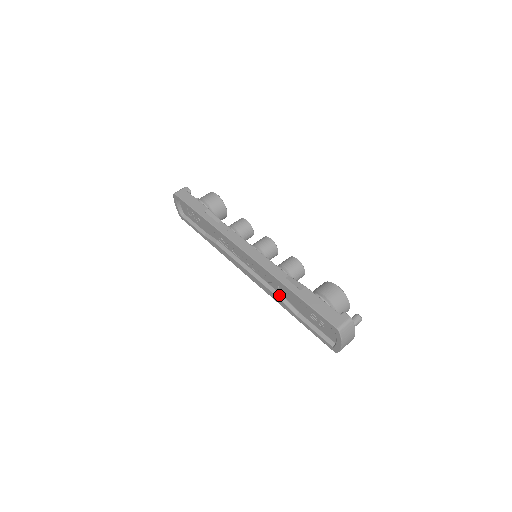
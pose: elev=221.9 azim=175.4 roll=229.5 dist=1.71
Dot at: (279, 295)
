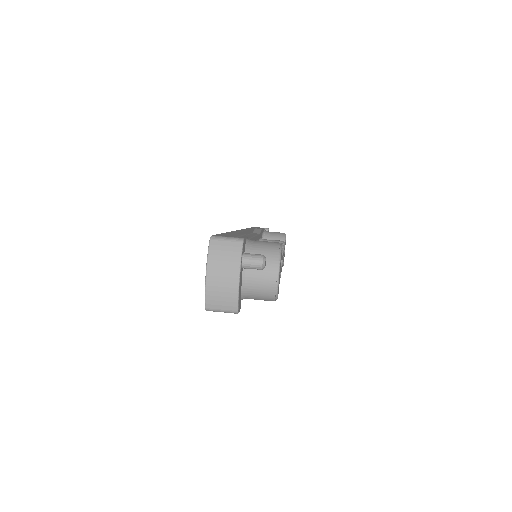
Dot at: occluded
